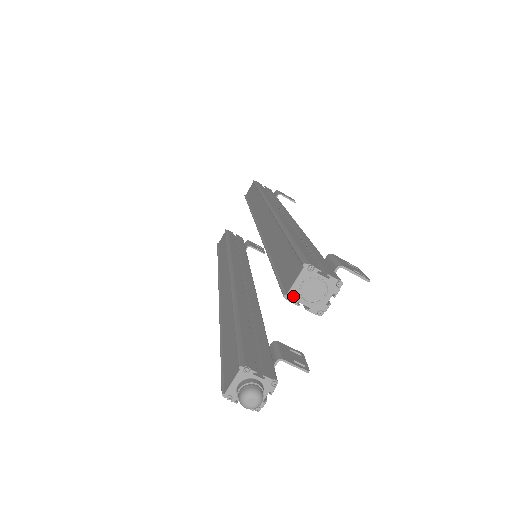
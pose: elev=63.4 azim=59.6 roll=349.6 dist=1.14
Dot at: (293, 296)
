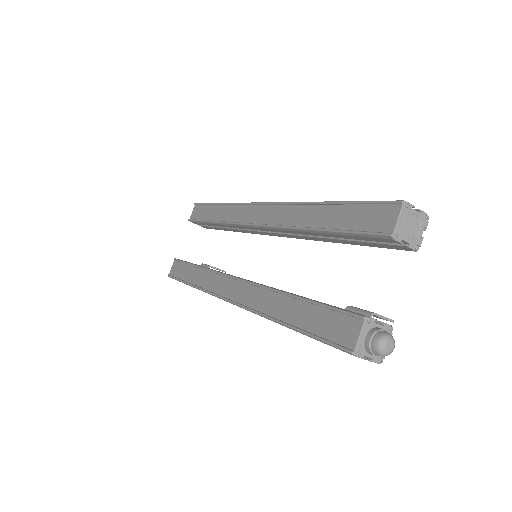
Dot at: (398, 234)
